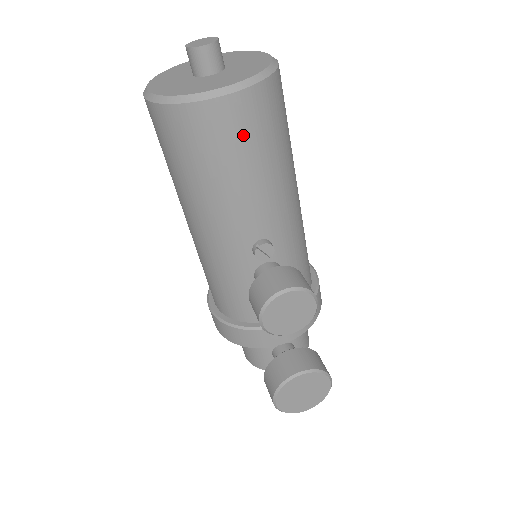
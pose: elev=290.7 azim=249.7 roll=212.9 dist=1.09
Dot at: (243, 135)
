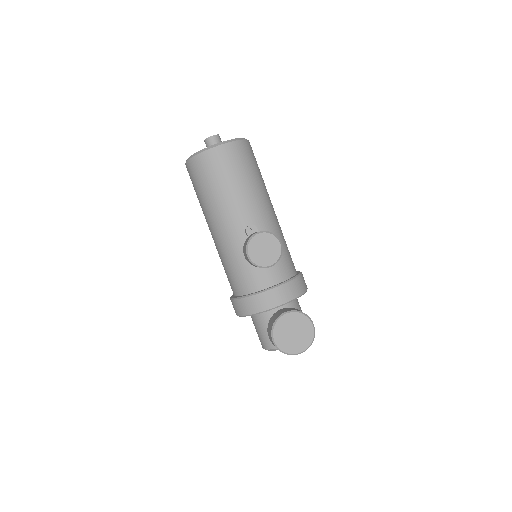
Dot at: (230, 164)
